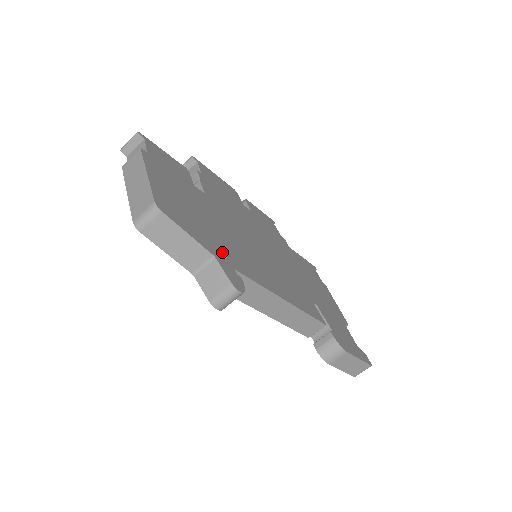
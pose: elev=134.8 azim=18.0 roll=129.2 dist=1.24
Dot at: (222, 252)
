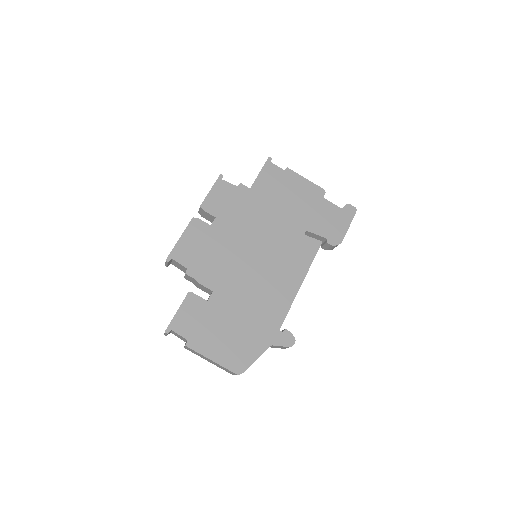
Dot at: (267, 331)
